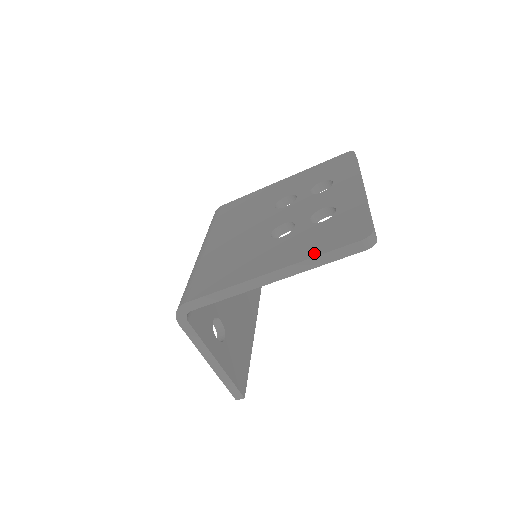
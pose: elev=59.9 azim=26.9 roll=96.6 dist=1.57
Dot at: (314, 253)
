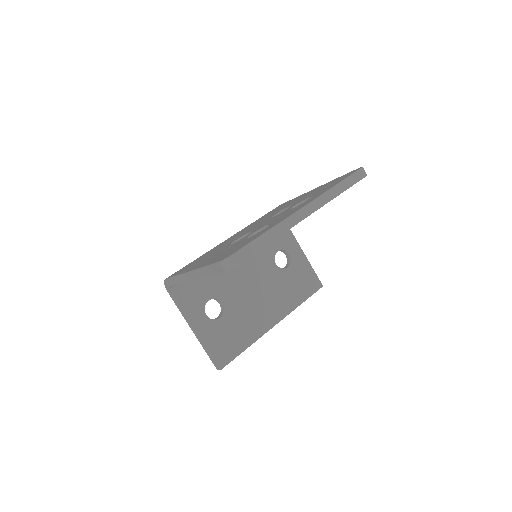
Dot at: occluded
